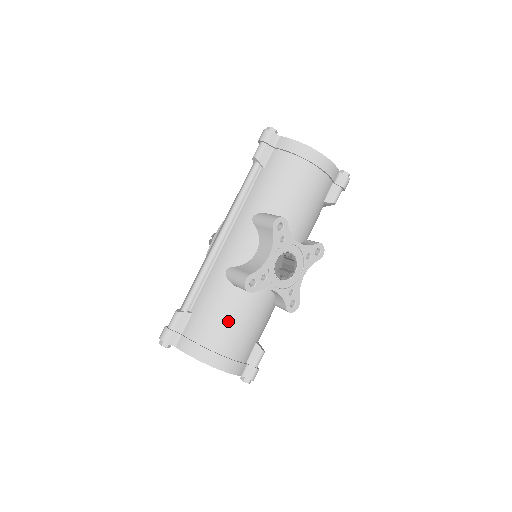
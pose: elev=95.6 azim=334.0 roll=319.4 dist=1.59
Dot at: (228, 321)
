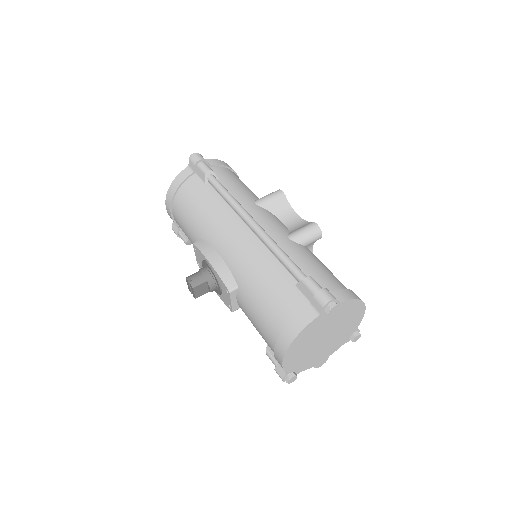
Dot at: (329, 270)
